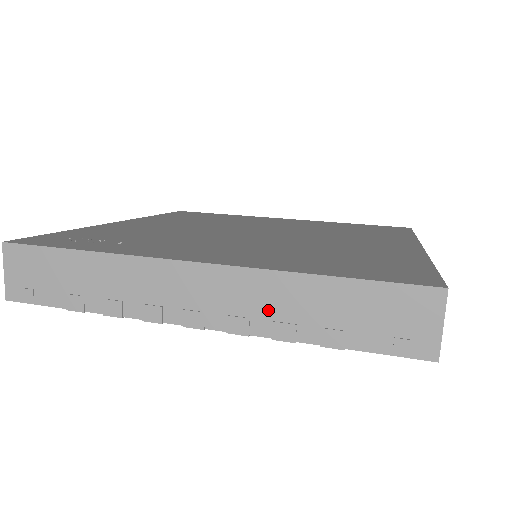
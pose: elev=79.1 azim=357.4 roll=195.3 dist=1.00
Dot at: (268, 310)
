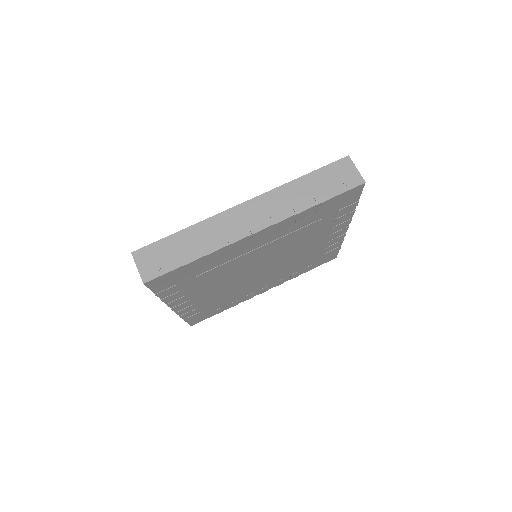
Dot at: (287, 203)
